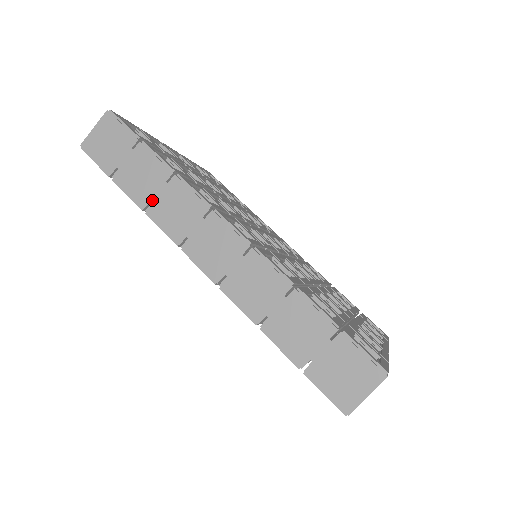
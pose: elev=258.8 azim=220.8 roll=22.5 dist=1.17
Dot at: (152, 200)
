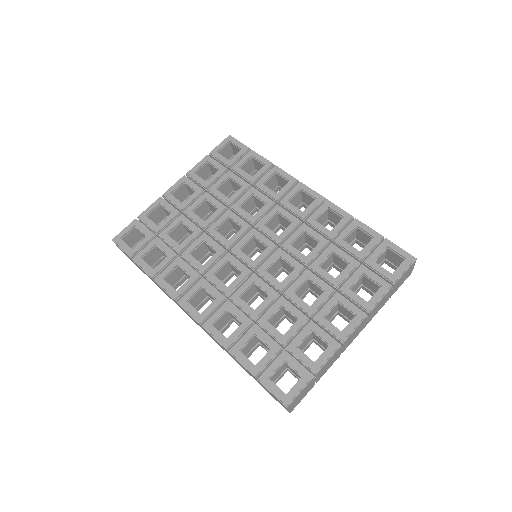
Dot at: (161, 289)
